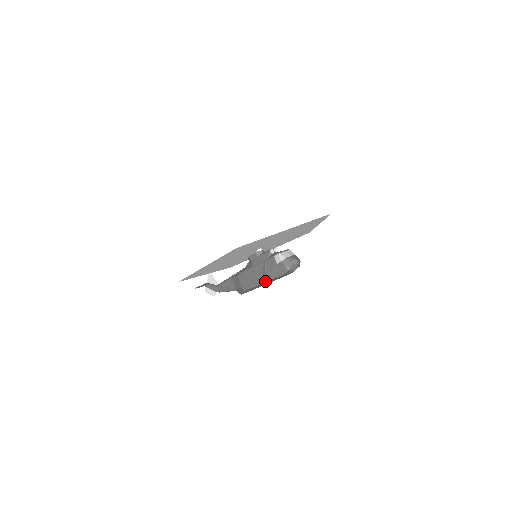
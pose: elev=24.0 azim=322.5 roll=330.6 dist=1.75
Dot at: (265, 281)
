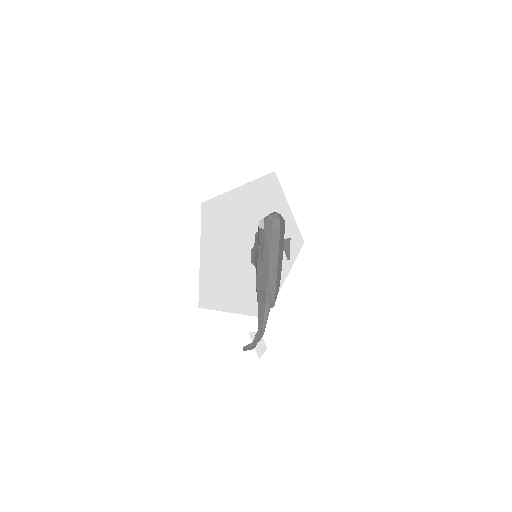
Dot at: (263, 245)
